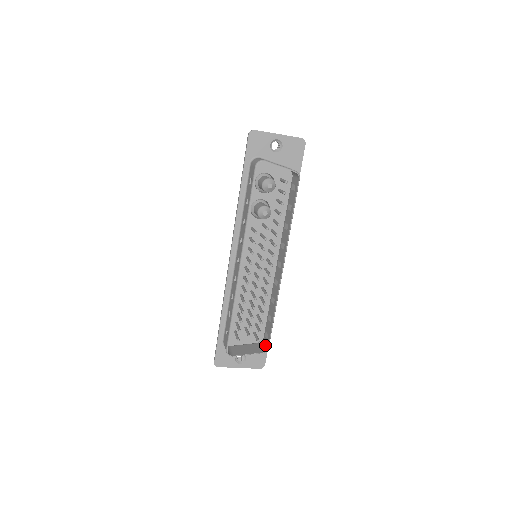
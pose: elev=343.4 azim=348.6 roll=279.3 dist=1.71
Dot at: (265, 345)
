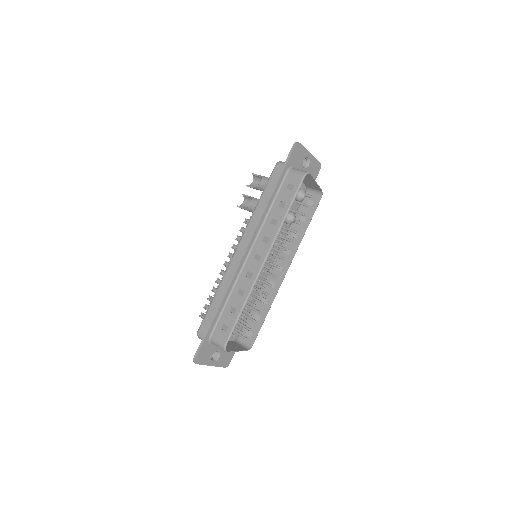
Dot at: (246, 343)
